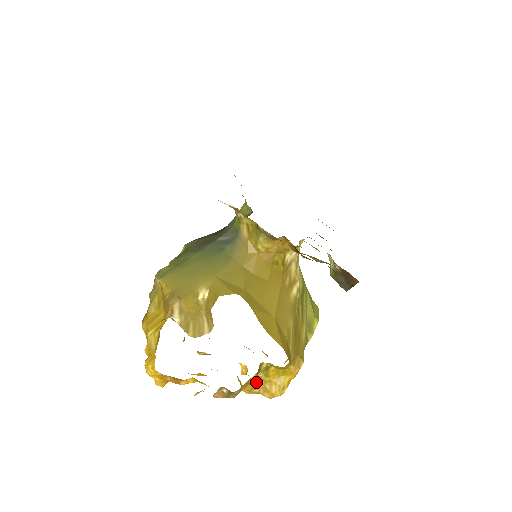
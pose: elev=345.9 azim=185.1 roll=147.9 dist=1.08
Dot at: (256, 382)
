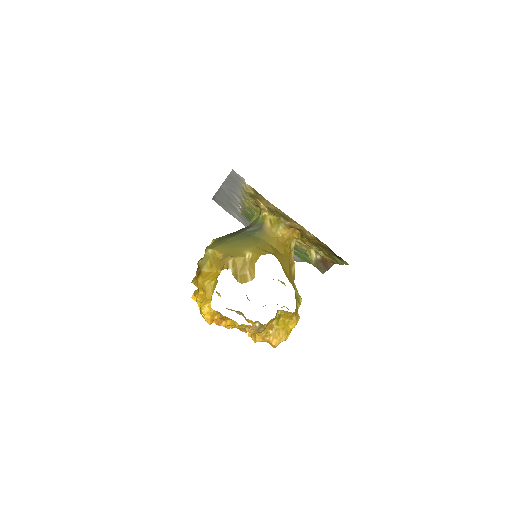
Dot at: (269, 330)
